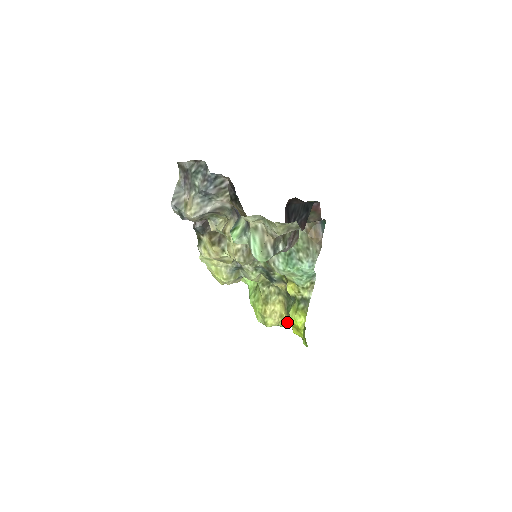
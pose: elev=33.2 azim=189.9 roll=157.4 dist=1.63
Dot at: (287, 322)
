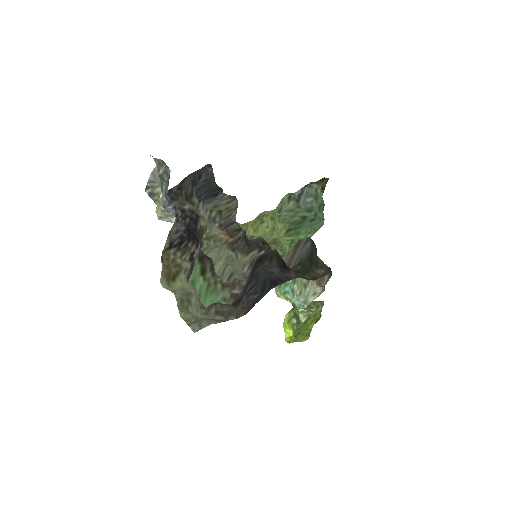
Dot at: occluded
